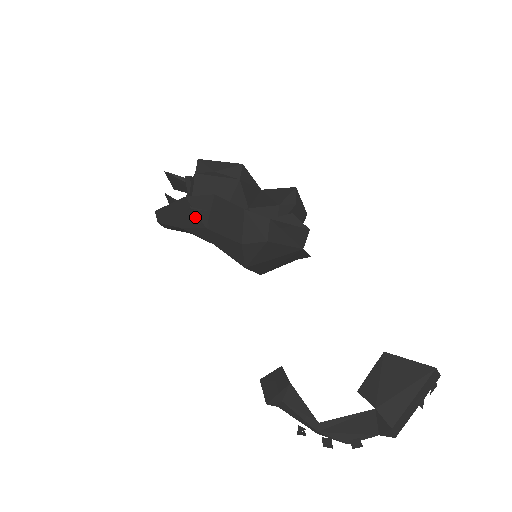
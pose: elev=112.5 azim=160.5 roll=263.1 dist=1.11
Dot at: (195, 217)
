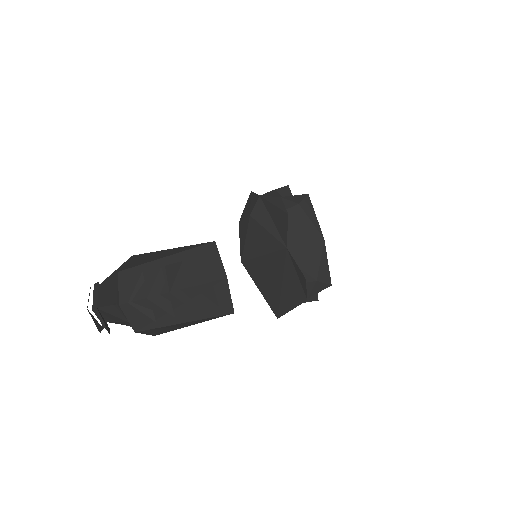
Dot at: occluded
